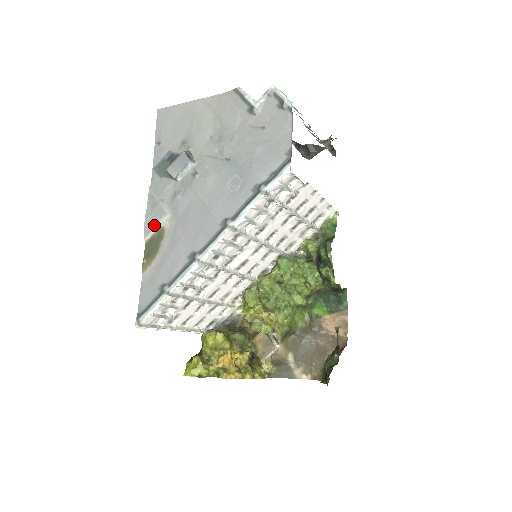
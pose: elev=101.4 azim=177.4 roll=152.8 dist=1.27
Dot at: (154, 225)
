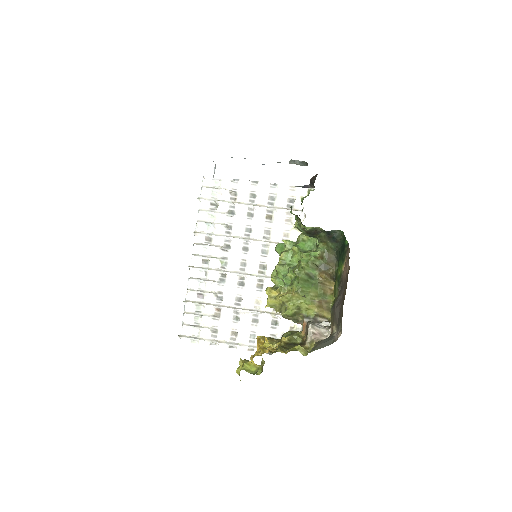
Dot at: occluded
